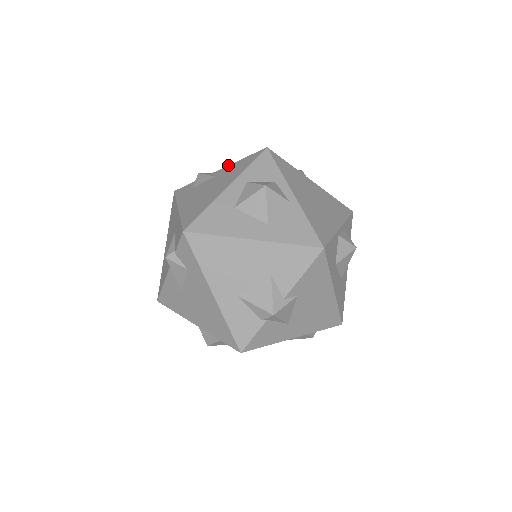
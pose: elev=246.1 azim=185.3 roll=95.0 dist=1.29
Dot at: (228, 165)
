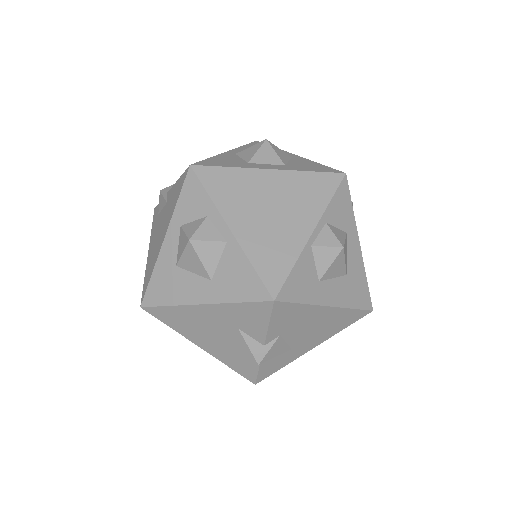
Dot at: (173, 185)
